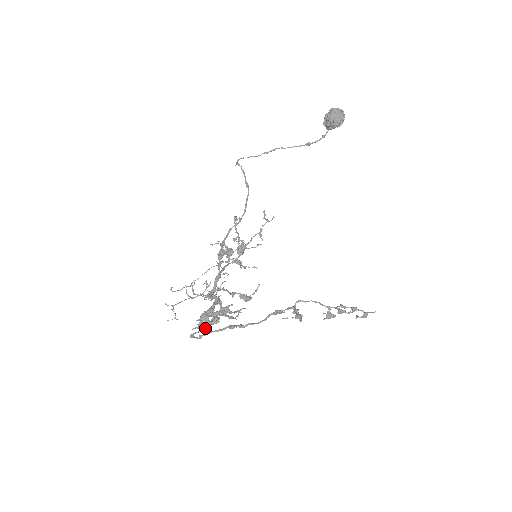
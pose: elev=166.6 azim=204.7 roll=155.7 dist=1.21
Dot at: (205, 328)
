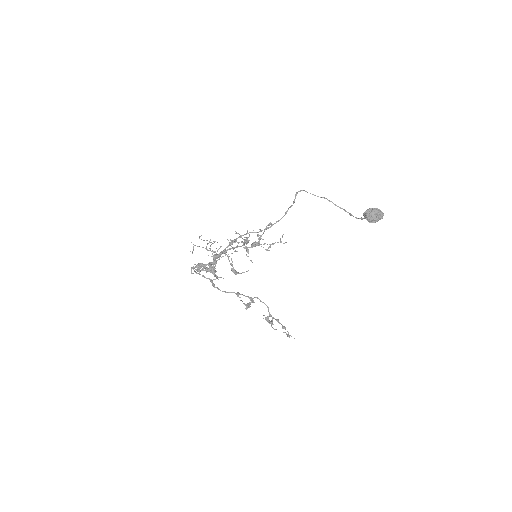
Dot at: occluded
